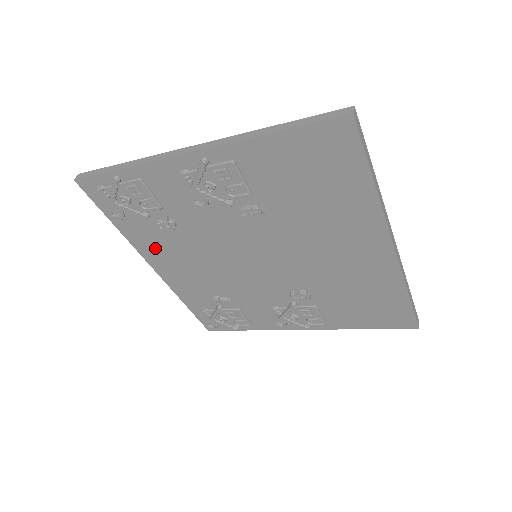
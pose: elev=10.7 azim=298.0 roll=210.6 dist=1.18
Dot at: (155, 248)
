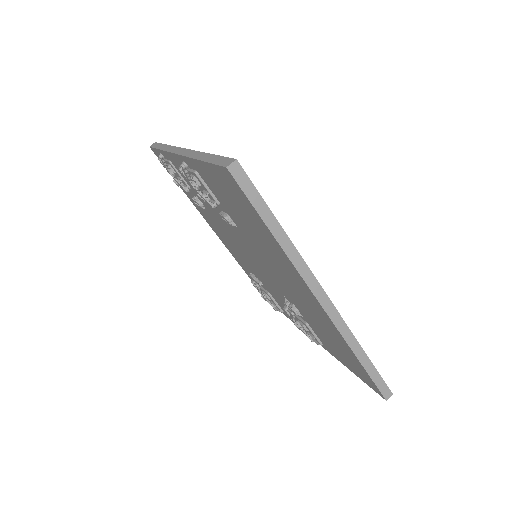
Dot at: (206, 216)
